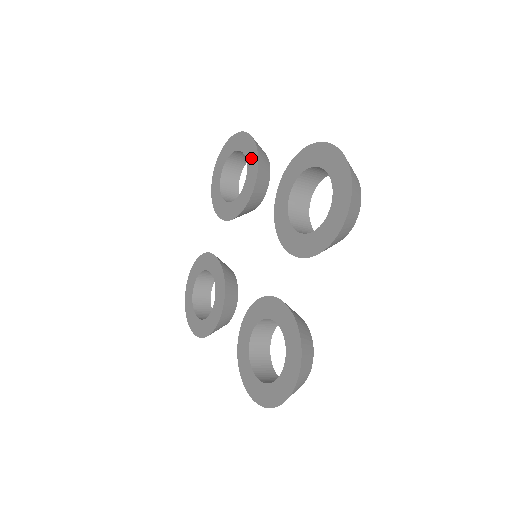
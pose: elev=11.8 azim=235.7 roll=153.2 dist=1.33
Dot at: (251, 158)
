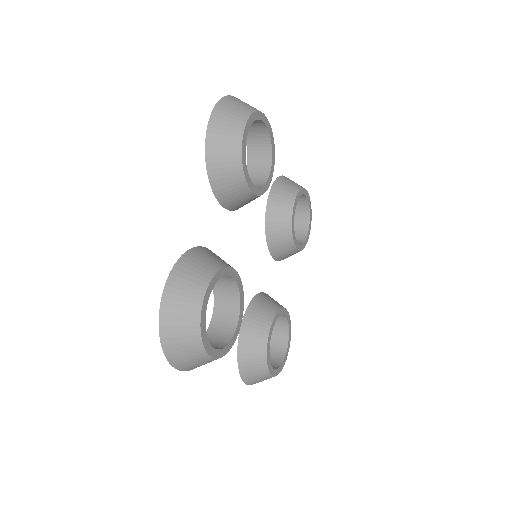
Dot at: occluded
